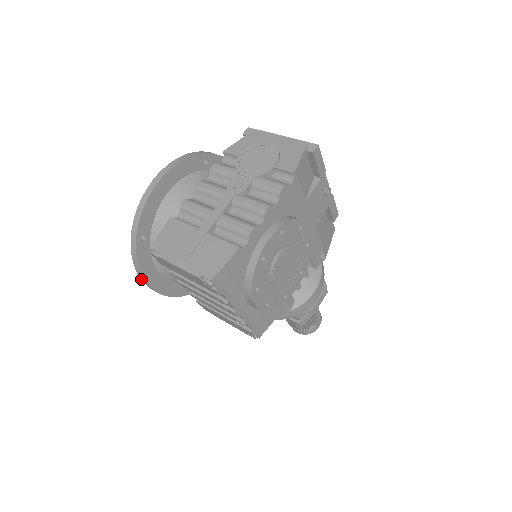
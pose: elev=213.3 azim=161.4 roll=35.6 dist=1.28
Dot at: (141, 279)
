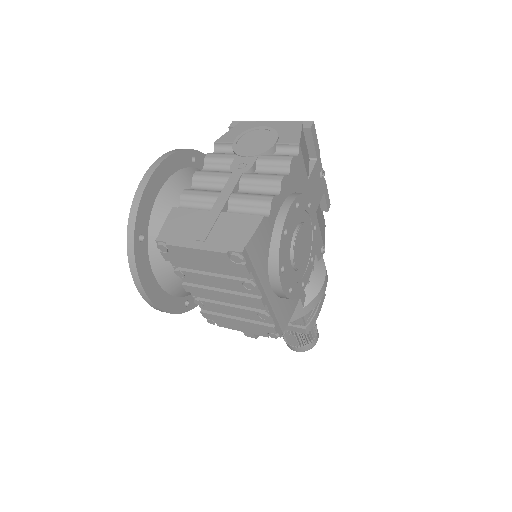
Dot at: (138, 290)
